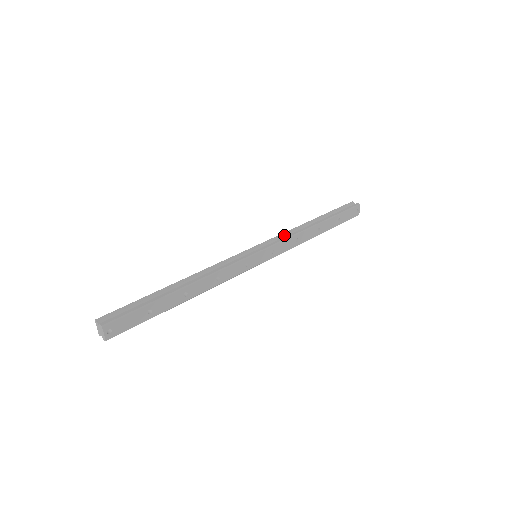
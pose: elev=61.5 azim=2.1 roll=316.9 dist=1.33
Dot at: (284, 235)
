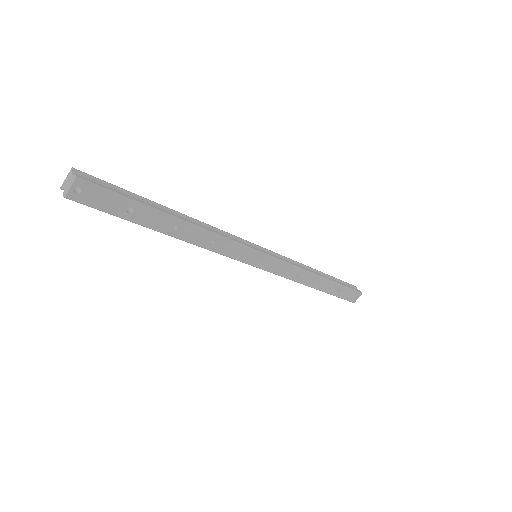
Dot at: (290, 261)
